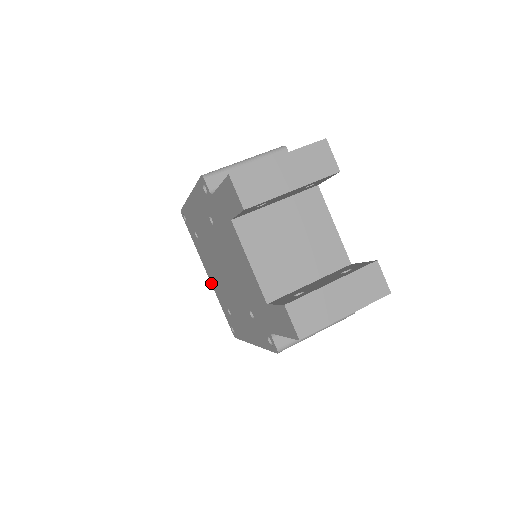
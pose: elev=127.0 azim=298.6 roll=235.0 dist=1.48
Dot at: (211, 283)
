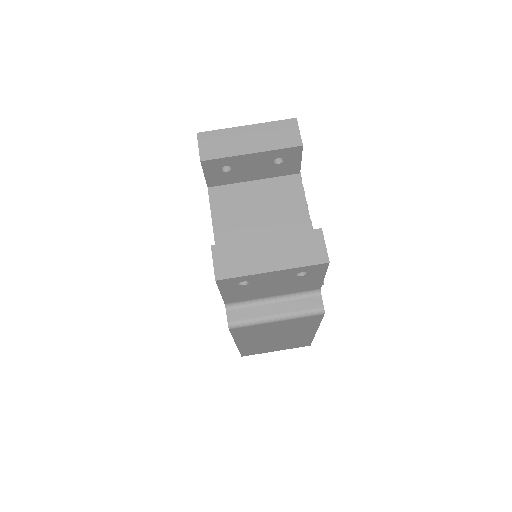
Dot at: occluded
